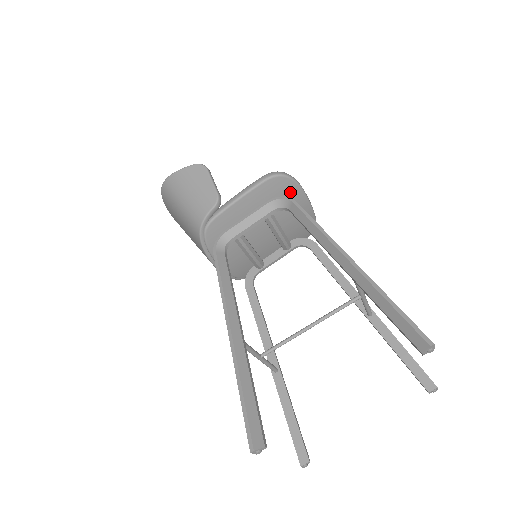
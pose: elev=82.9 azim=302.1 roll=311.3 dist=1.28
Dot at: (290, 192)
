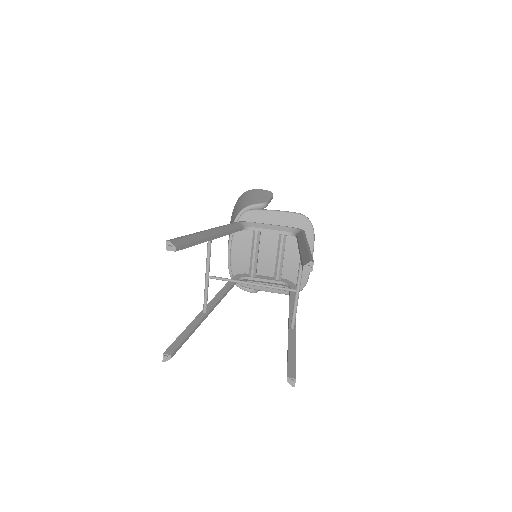
Dot at: occluded
